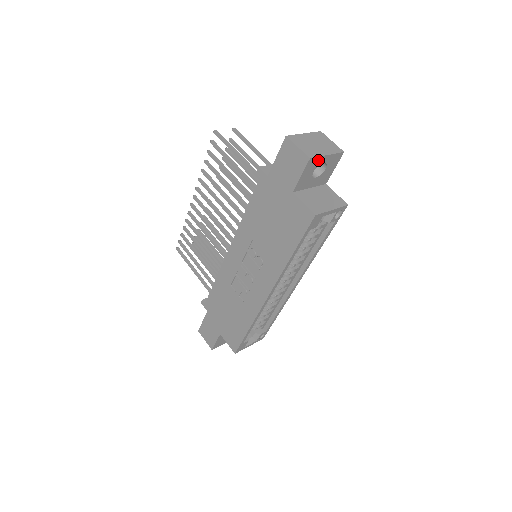
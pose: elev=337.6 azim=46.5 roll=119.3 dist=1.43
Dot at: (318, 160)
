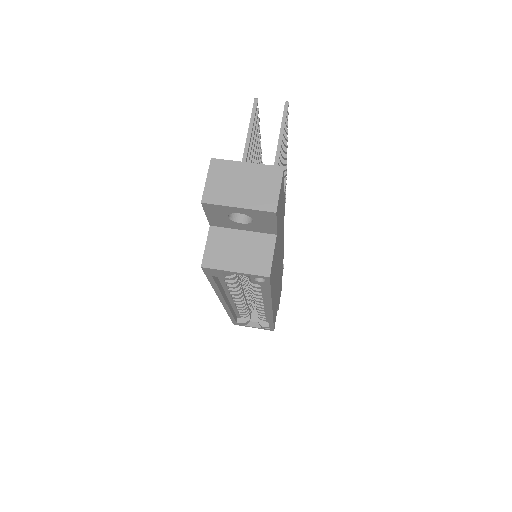
Dot at: (223, 208)
